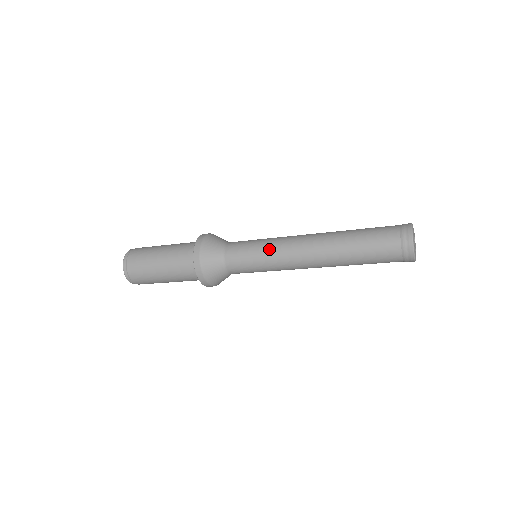
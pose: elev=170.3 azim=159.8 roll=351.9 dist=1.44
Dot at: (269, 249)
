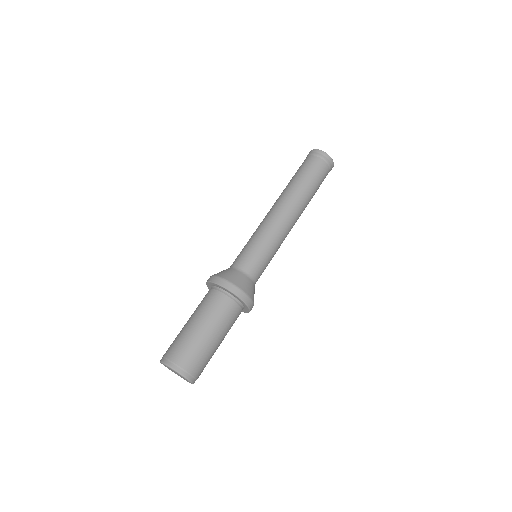
Dot at: (256, 232)
